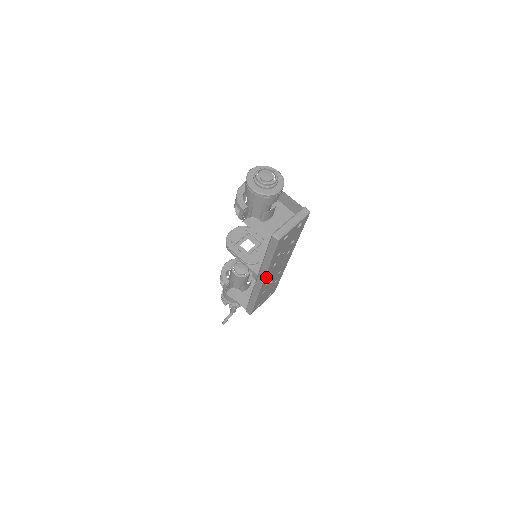
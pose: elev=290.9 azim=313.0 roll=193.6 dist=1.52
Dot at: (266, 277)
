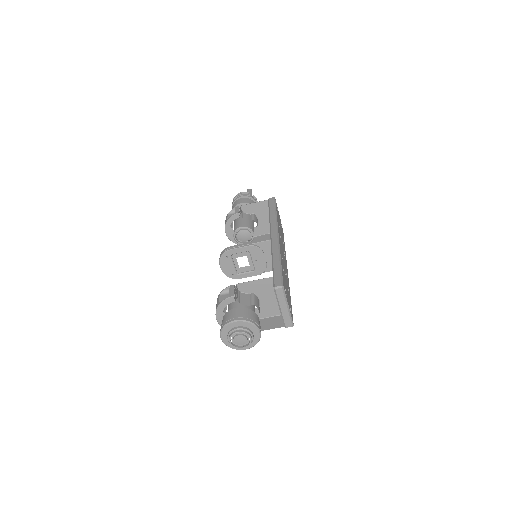
Dot at: (287, 273)
